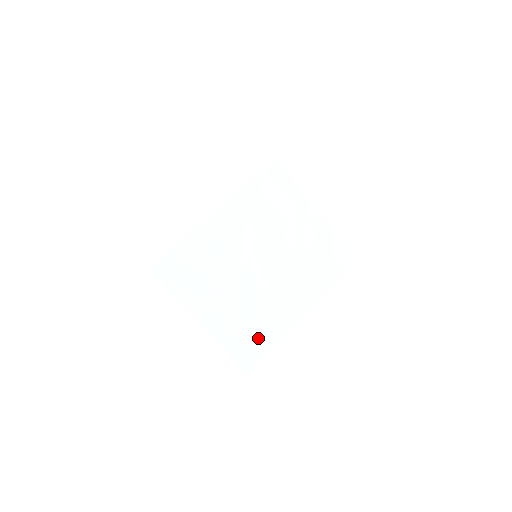
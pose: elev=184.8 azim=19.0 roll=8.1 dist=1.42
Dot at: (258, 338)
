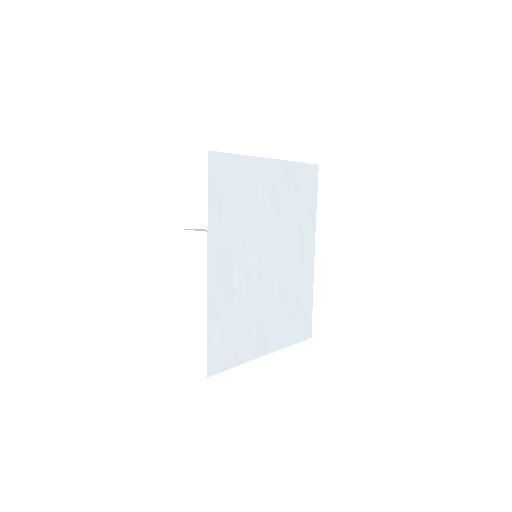
Dot at: (301, 309)
